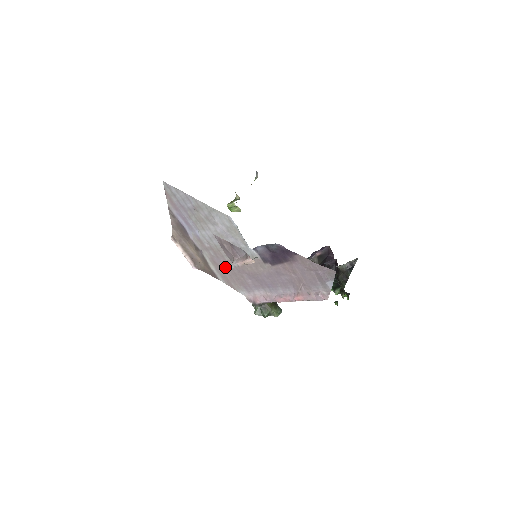
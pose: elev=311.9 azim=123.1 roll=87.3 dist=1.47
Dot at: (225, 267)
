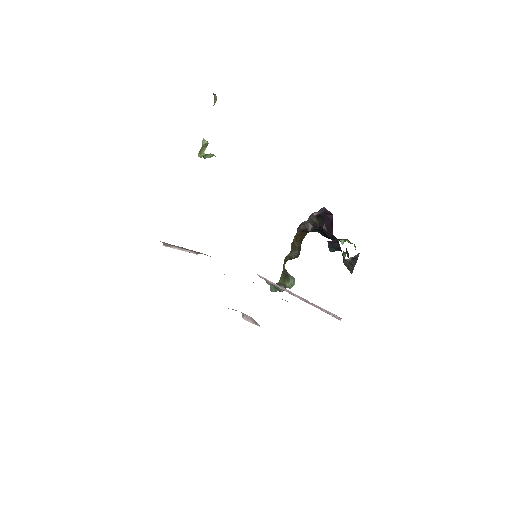
Dot at: occluded
